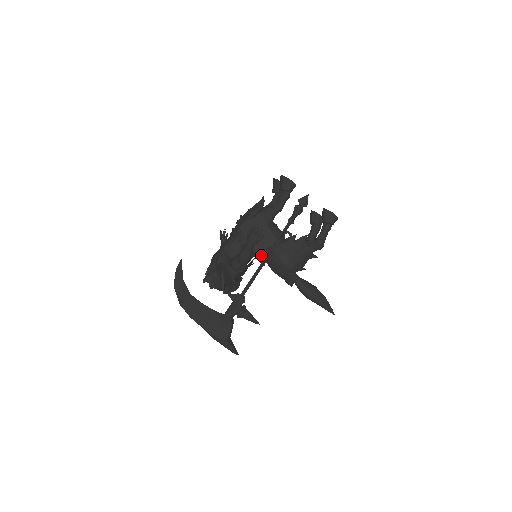
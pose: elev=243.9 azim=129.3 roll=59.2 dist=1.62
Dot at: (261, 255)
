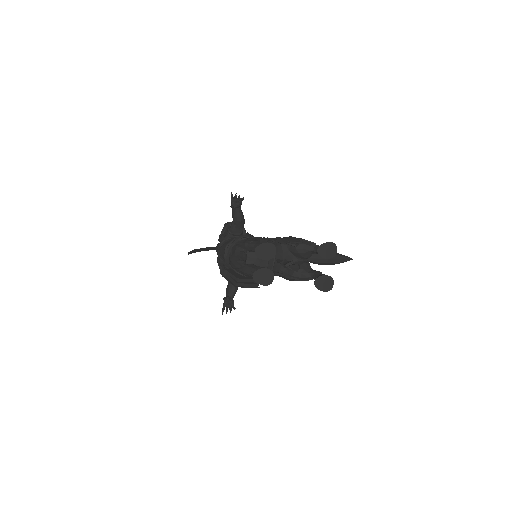
Dot at: occluded
